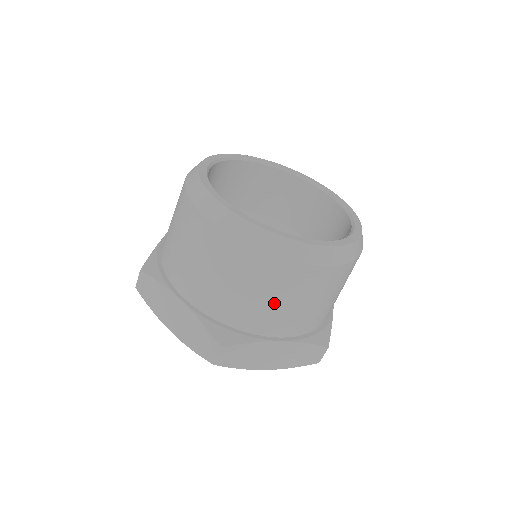
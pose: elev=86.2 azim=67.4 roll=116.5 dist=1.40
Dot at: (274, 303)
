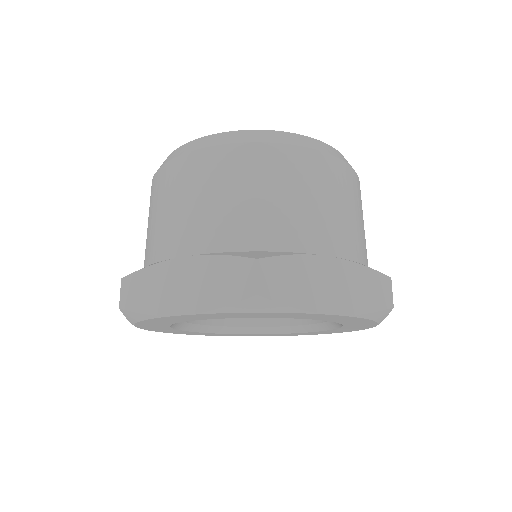
Dot at: (296, 202)
